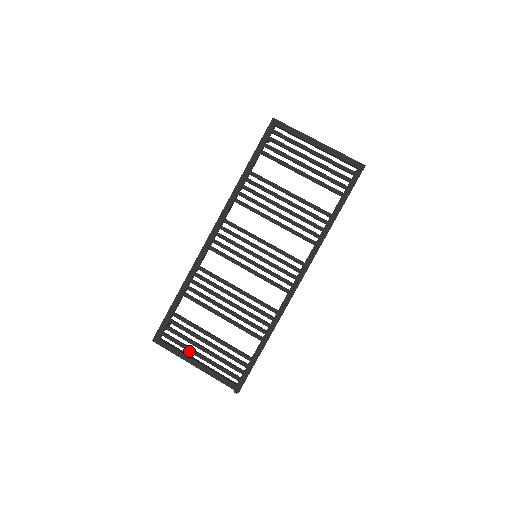
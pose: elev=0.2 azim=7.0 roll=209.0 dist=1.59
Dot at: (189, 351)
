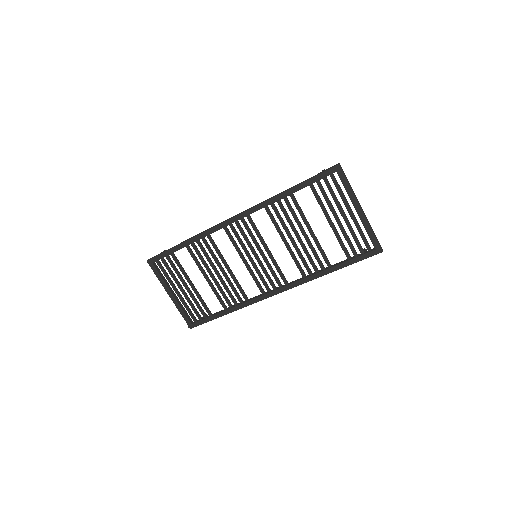
Dot at: (170, 284)
